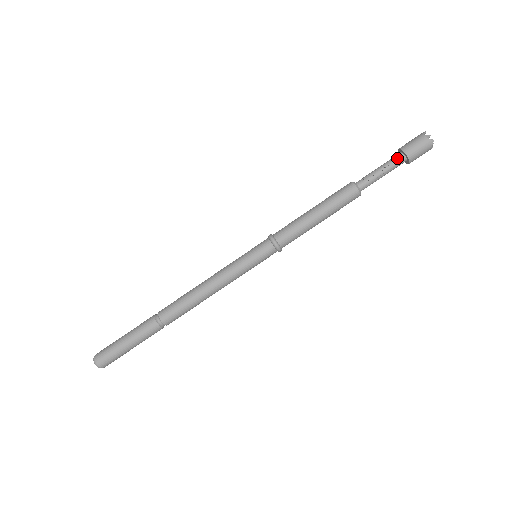
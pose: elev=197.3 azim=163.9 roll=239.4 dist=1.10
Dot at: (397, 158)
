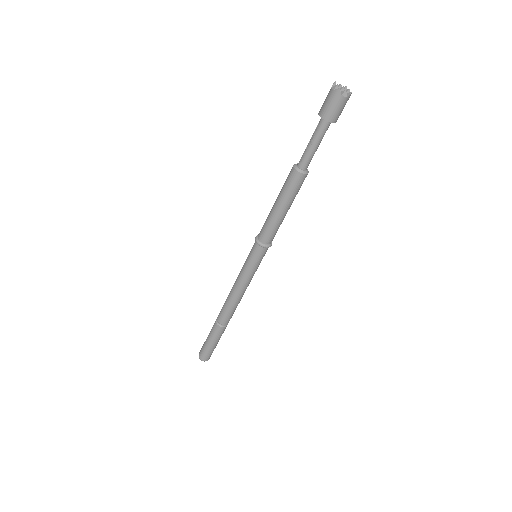
Dot at: (319, 124)
